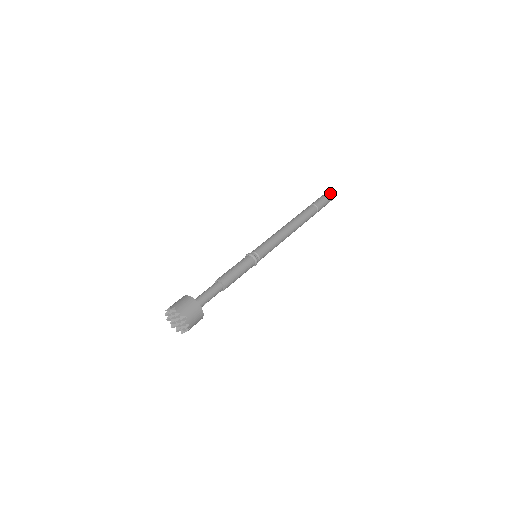
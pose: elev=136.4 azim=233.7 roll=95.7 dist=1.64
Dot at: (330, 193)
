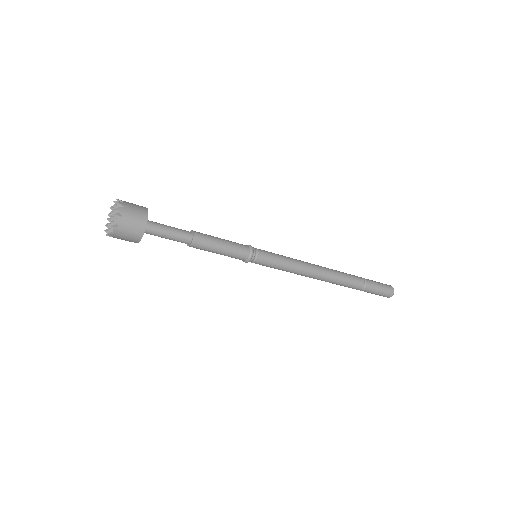
Dot at: (393, 288)
